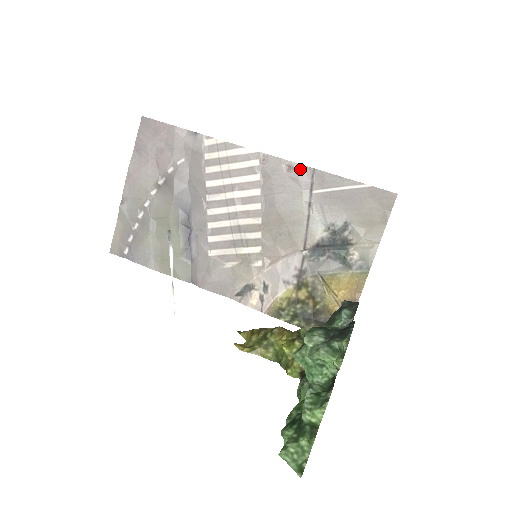
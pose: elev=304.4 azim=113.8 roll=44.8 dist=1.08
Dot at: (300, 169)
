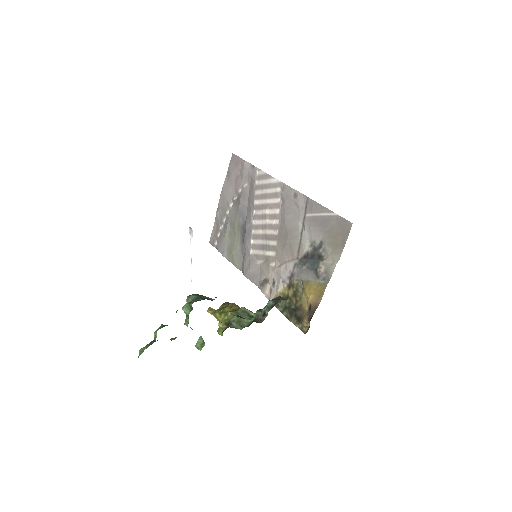
Dot at: (301, 197)
